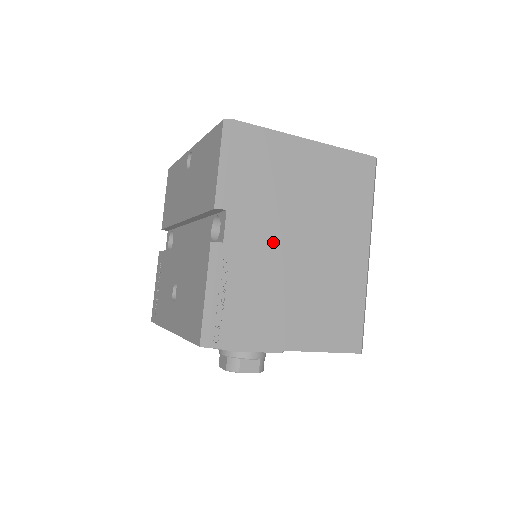
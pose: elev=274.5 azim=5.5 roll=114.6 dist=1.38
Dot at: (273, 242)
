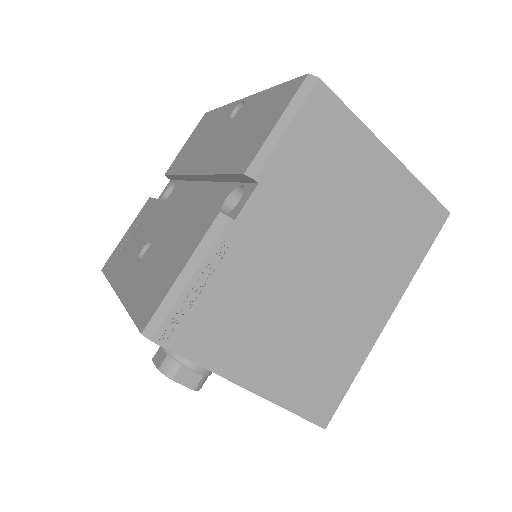
Dot at: (293, 250)
